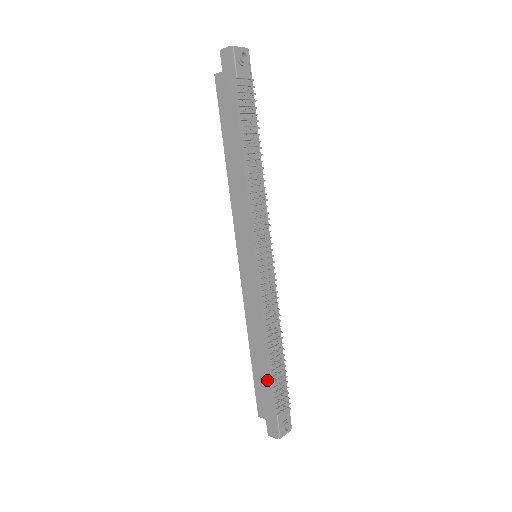
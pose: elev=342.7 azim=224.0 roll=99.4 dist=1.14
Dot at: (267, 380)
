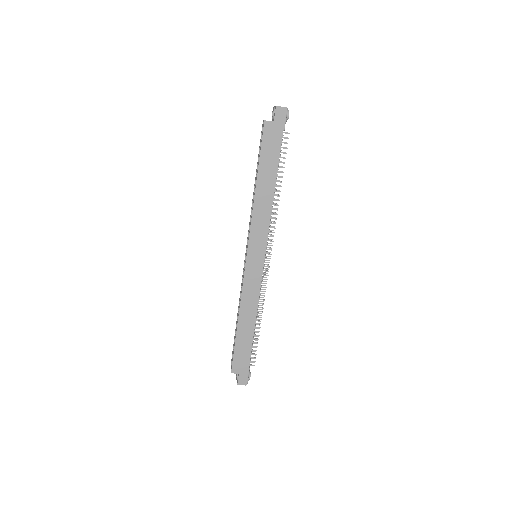
Dot at: (250, 345)
